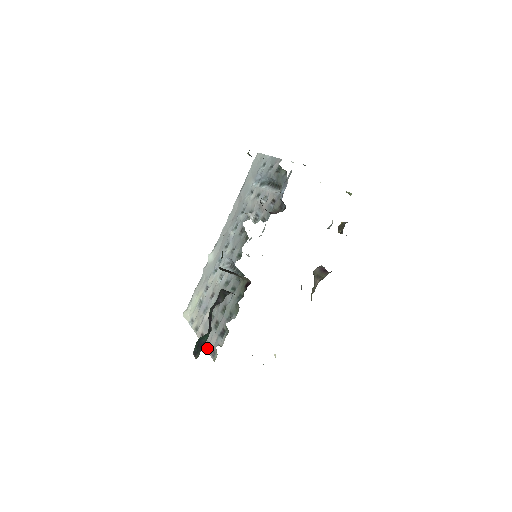
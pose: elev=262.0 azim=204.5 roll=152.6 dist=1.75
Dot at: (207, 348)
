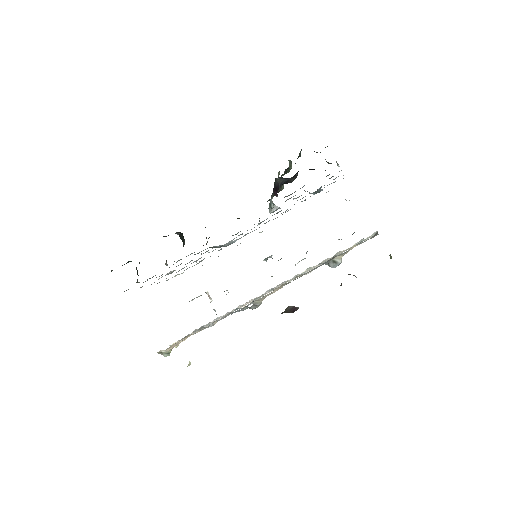
Dot at: occluded
